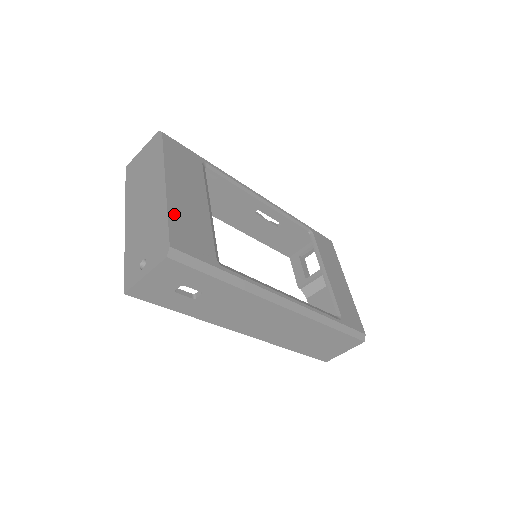
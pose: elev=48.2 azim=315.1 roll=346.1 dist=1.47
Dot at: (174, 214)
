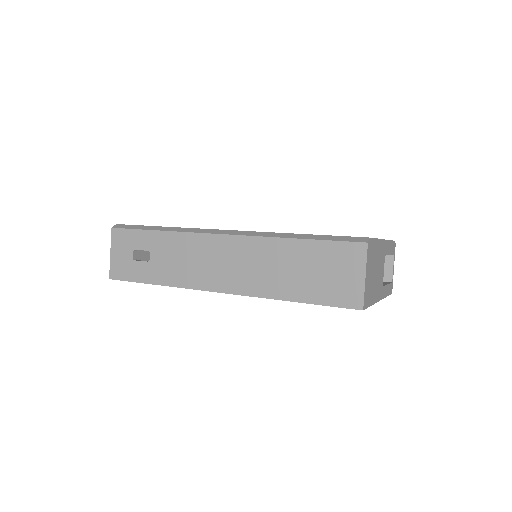
Dot at: occluded
